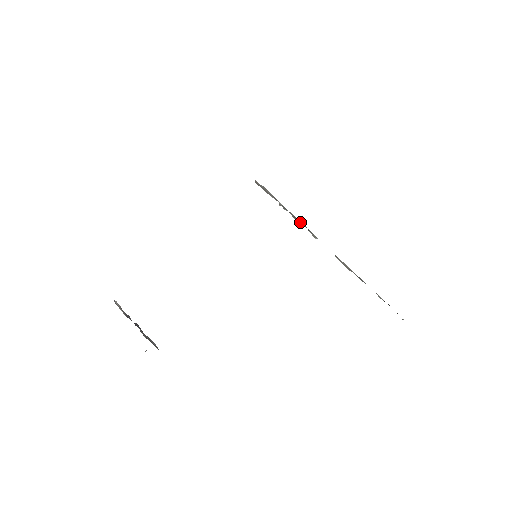
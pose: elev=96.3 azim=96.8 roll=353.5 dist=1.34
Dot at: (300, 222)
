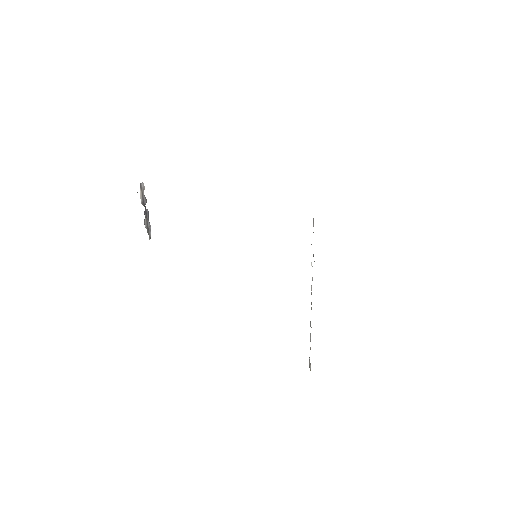
Dot at: occluded
